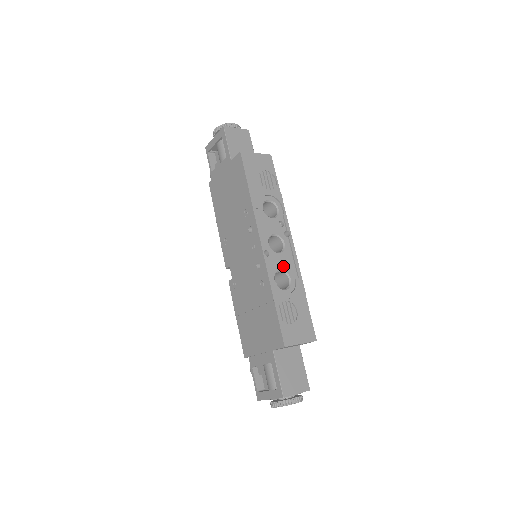
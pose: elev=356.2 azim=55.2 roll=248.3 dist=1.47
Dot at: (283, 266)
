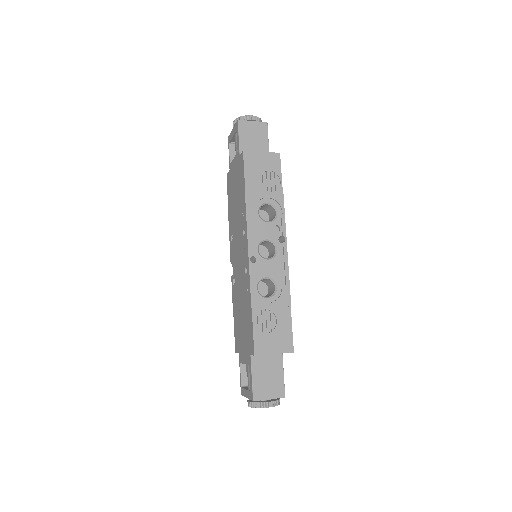
Dot at: (270, 273)
